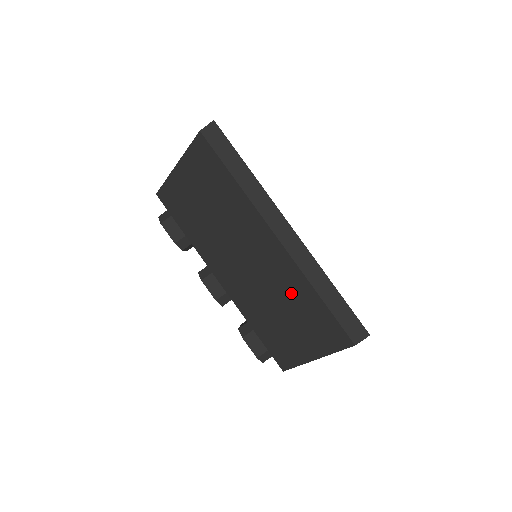
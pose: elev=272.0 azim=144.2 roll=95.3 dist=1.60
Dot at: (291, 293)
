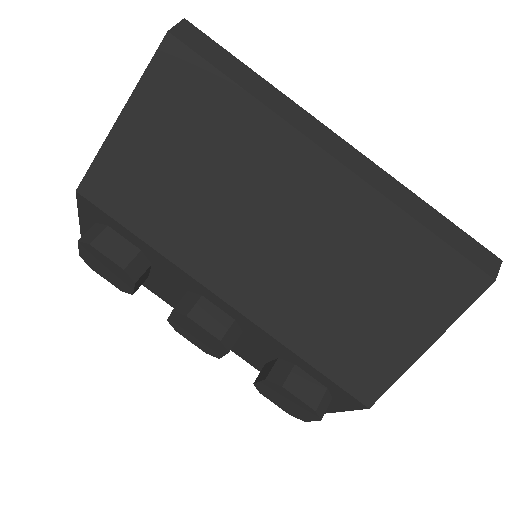
Dot at: (370, 247)
